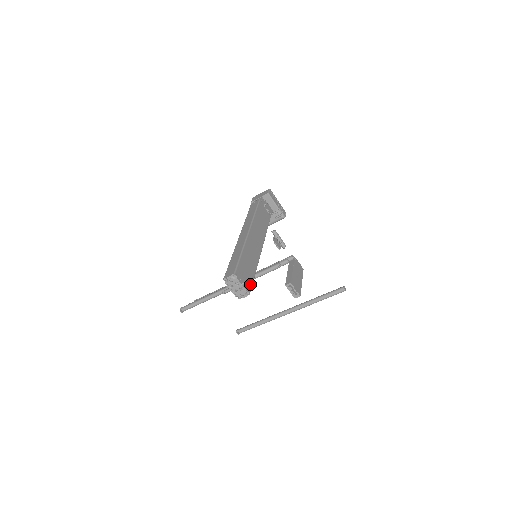
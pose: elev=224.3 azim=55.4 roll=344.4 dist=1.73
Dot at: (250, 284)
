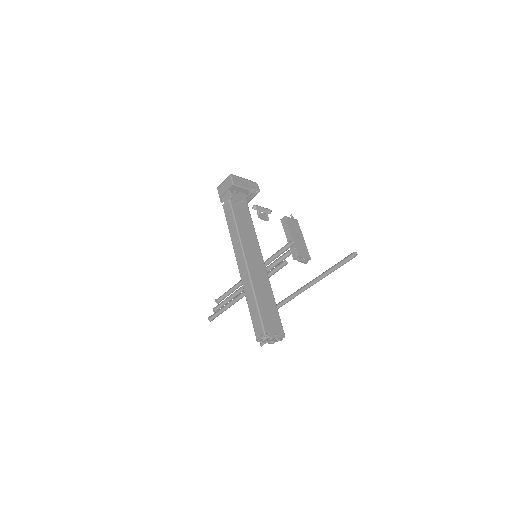
Dot at: (280, 325)
